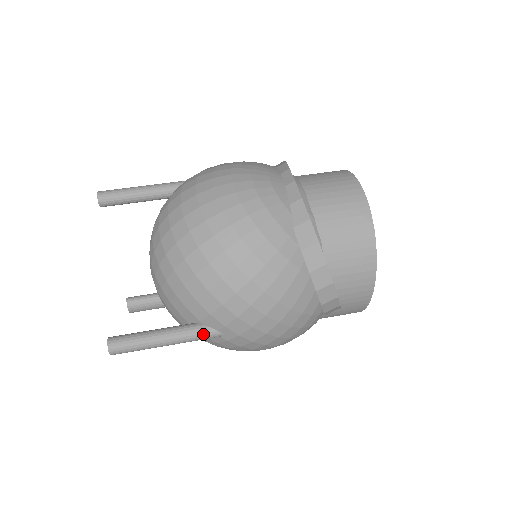
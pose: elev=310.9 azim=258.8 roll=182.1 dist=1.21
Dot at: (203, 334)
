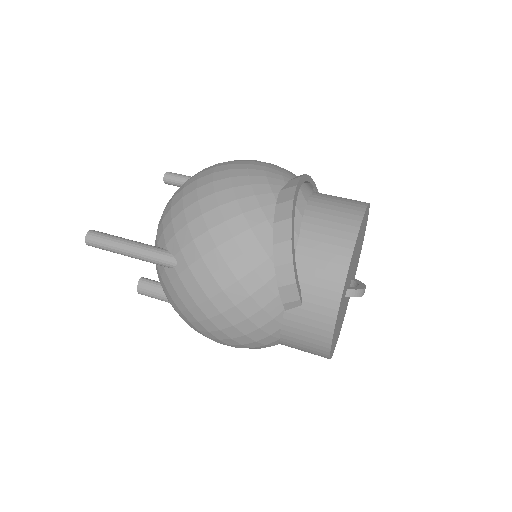
Dot at: (161, 255)
